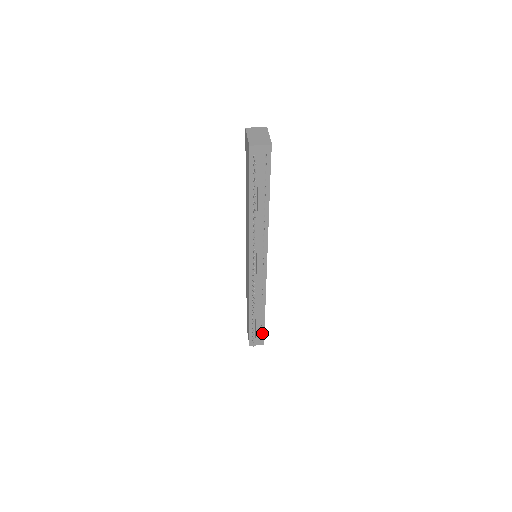
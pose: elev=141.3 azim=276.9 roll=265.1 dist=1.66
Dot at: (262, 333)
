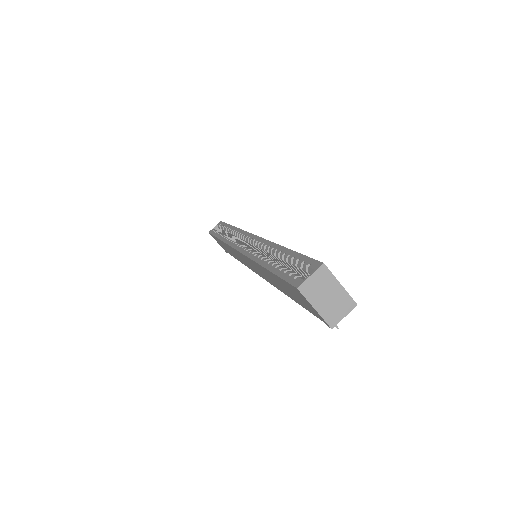
Dot at: occluded
